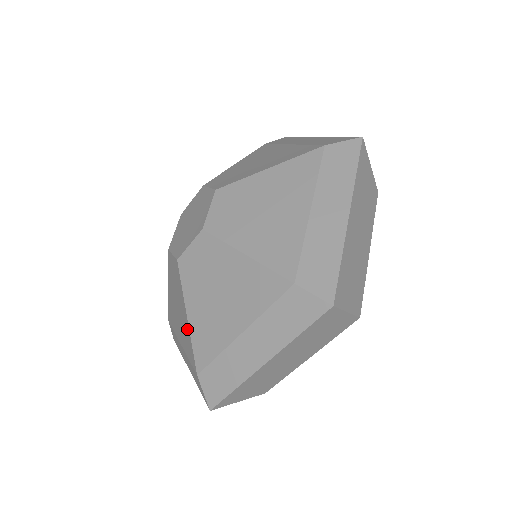
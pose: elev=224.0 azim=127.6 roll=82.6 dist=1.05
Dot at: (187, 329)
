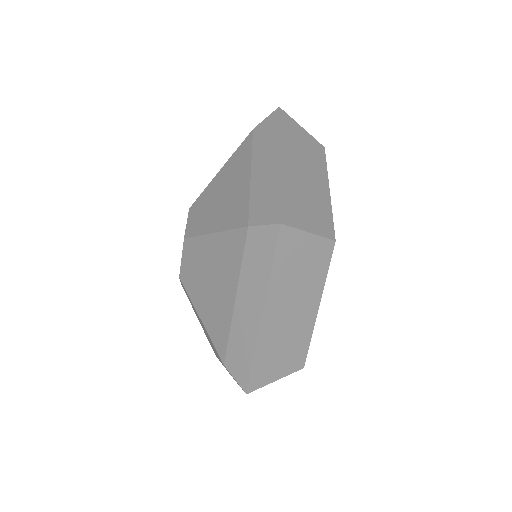
Dot at: (206, 331)
